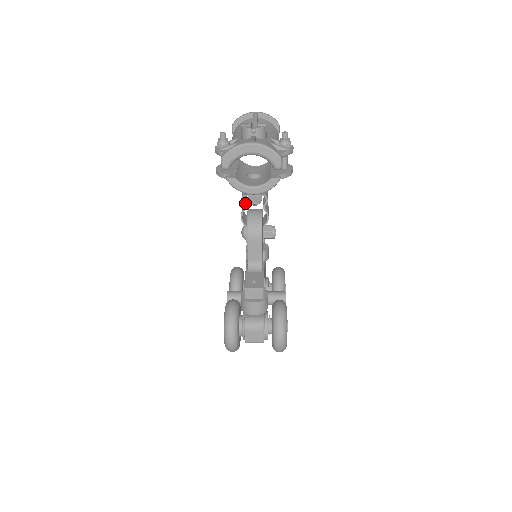
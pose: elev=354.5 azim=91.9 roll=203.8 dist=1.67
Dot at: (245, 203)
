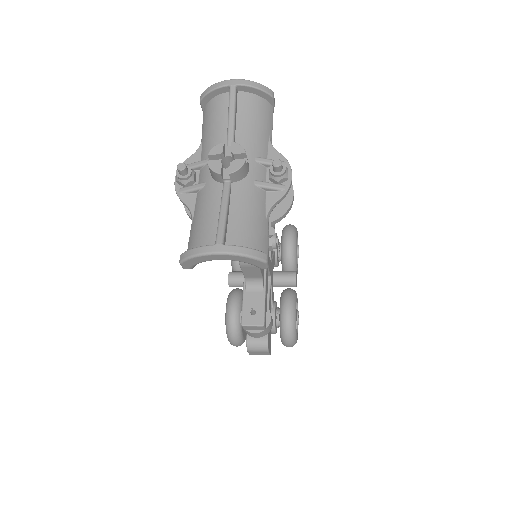
Dot at: occluded
